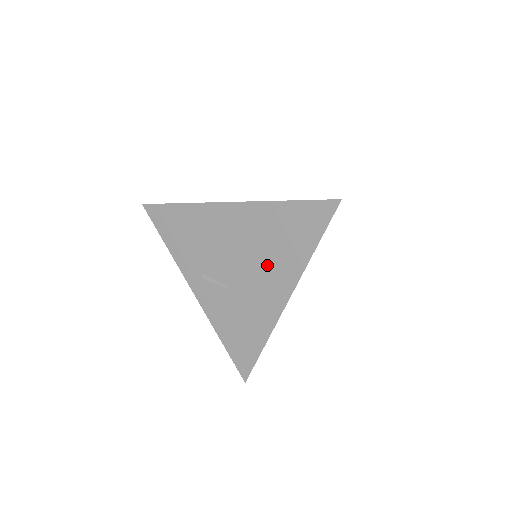
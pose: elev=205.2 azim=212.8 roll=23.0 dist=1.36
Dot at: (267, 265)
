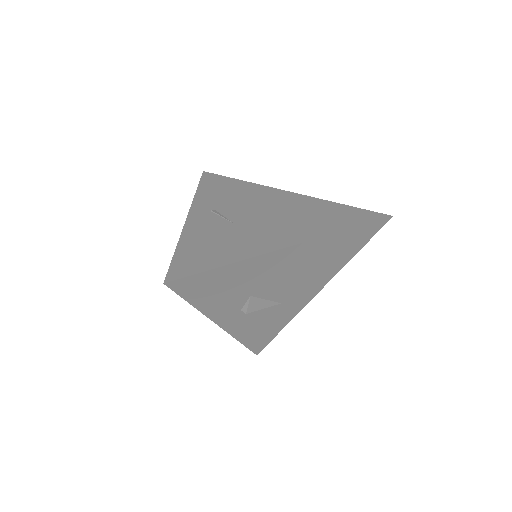
Dot at: (290, 223)
